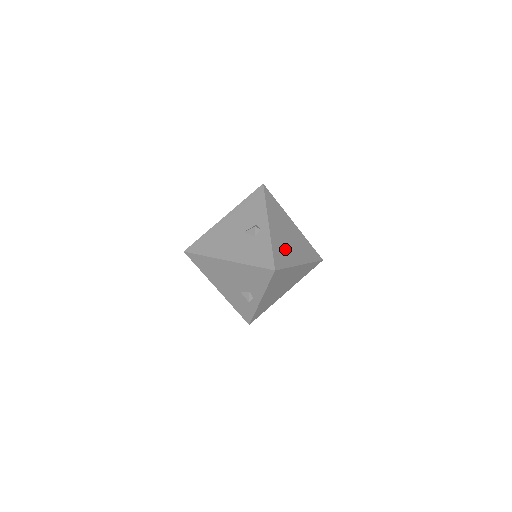
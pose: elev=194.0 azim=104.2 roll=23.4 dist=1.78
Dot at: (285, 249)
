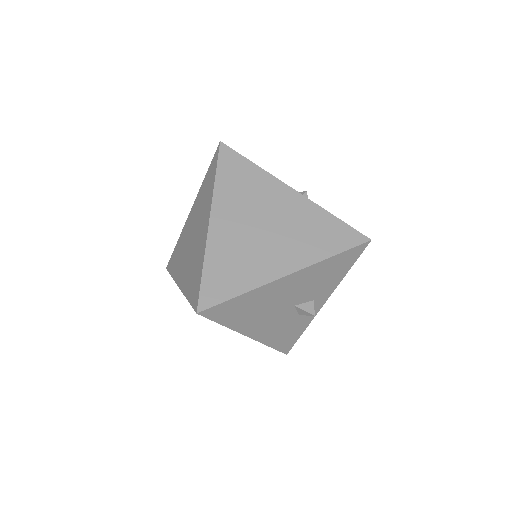
Dot at: occluded
